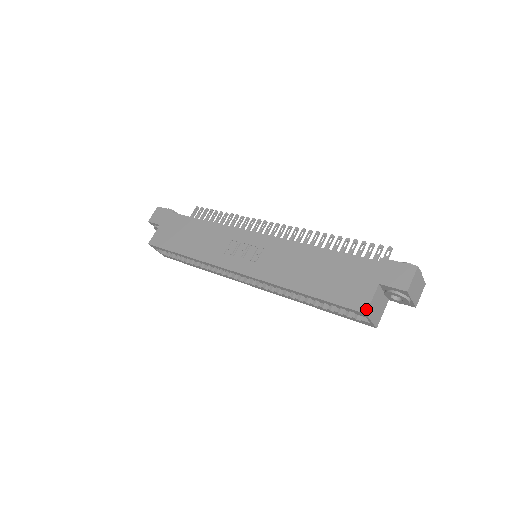
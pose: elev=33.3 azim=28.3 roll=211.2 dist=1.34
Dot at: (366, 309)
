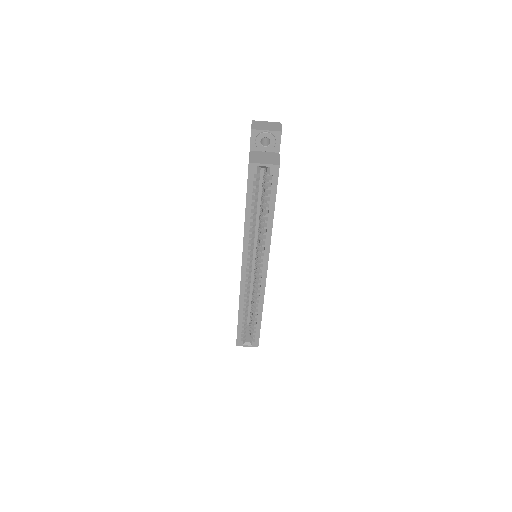
Dot at: occluded
